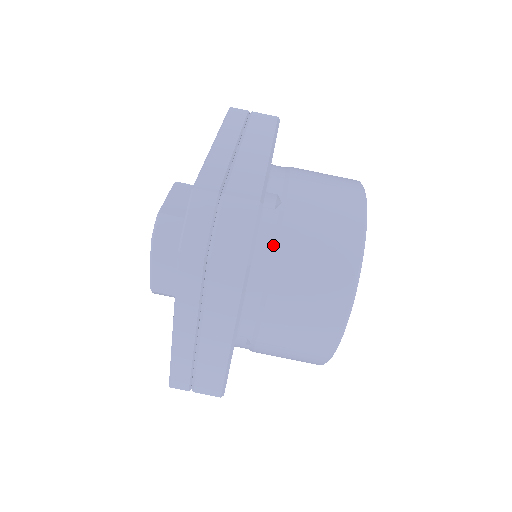
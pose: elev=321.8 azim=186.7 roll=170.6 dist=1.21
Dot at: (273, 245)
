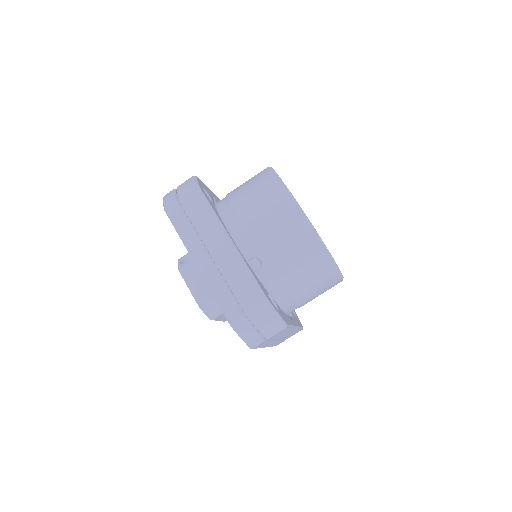
Dot at: (278, 285)
